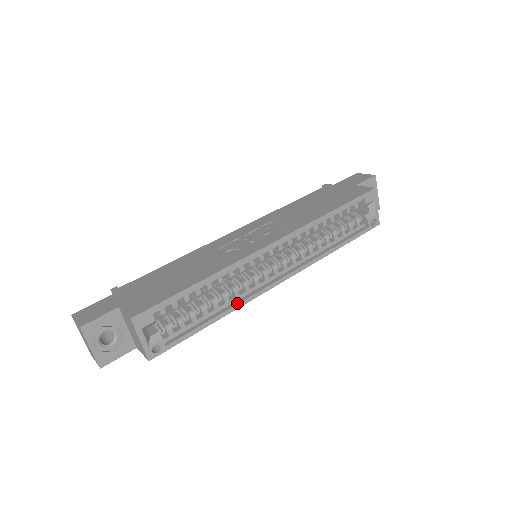
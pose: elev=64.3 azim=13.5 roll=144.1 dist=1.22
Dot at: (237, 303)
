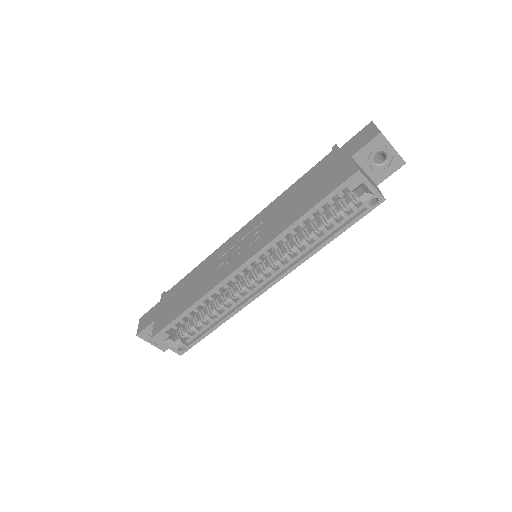
Dot at: (234, 310)
